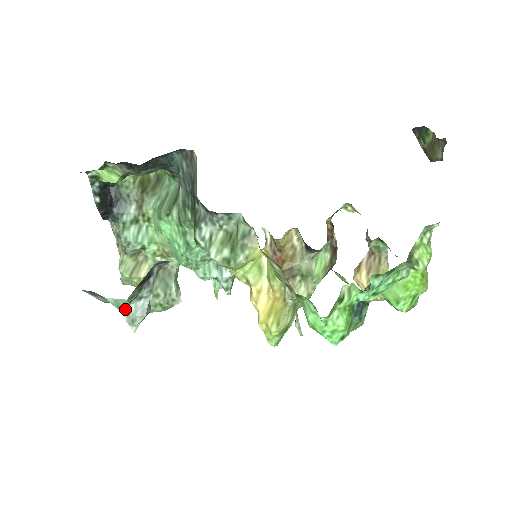
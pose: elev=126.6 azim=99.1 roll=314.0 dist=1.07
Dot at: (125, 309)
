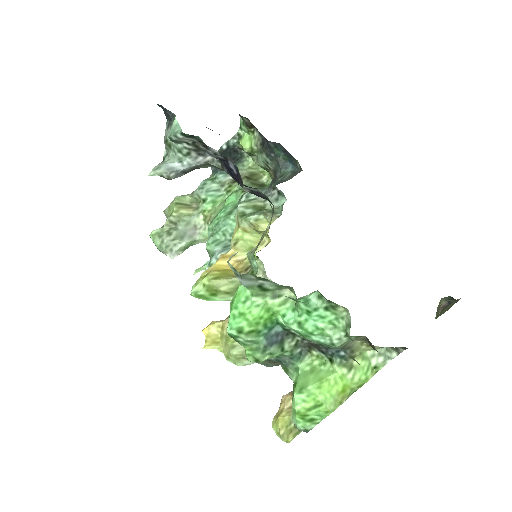
Dot at: (164, 162)
